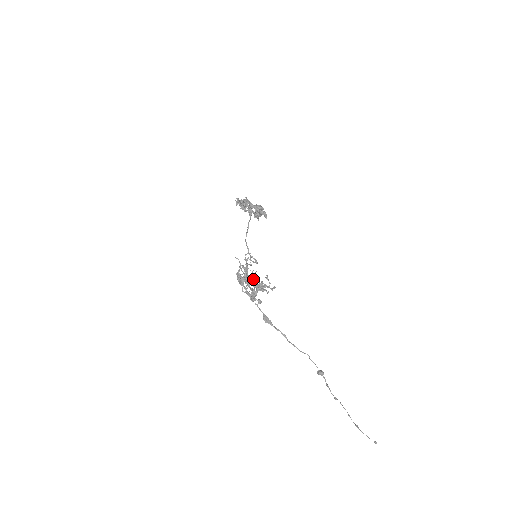
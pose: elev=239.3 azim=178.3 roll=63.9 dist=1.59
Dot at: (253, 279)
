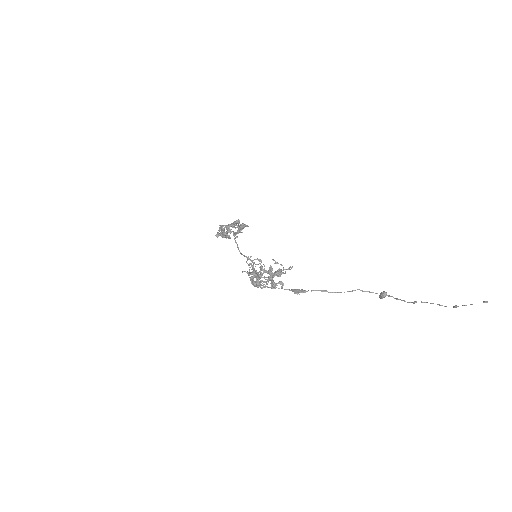
Dot at: (262, 270)
